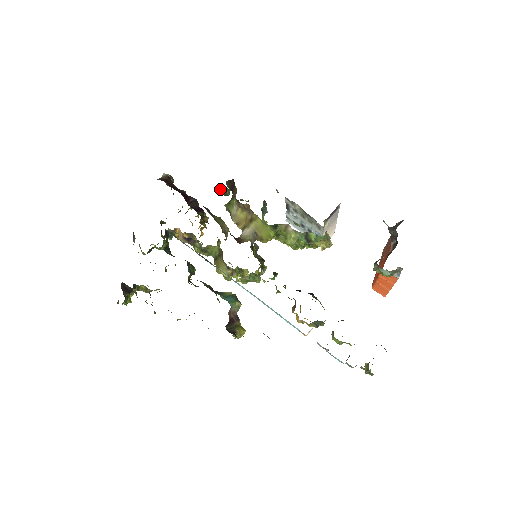
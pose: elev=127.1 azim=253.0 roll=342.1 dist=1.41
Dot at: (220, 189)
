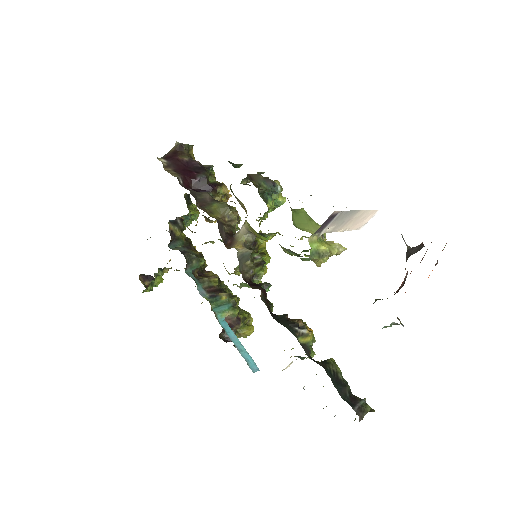
Dot at: (228, 161)
